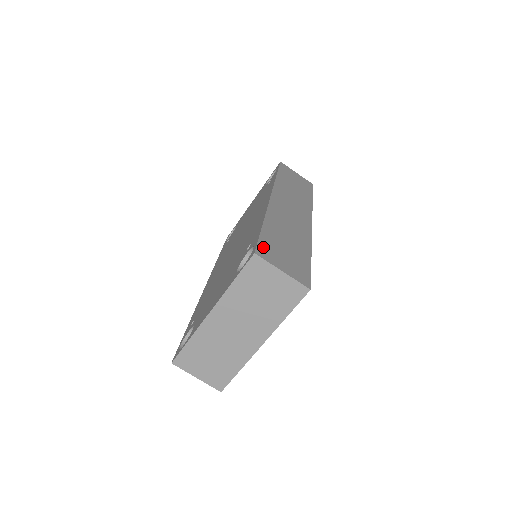
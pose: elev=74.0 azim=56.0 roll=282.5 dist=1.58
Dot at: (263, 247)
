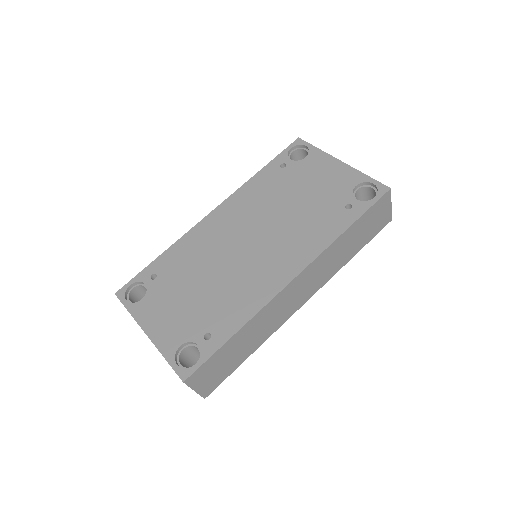
Dot at: (201, 370)
